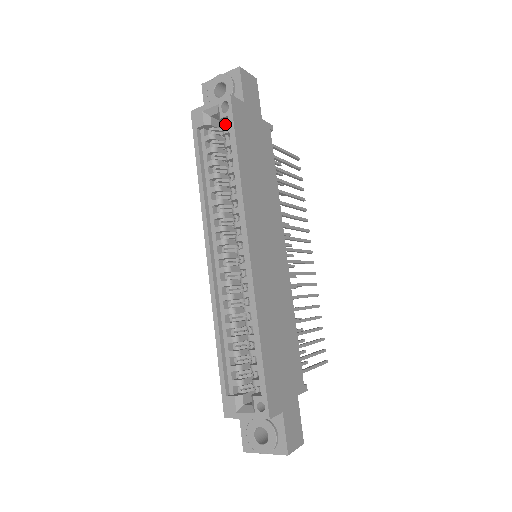
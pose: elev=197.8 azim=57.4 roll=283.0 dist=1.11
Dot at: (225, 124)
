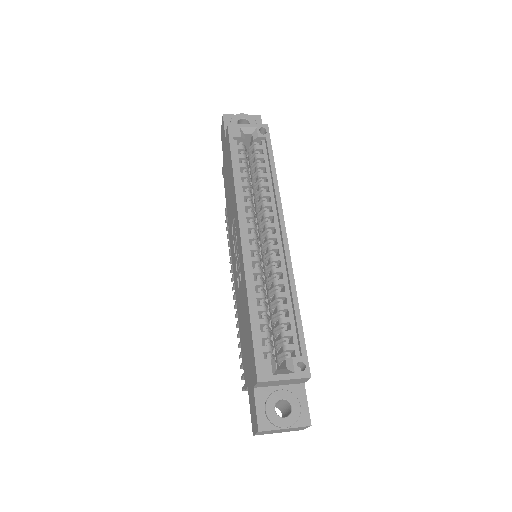
Dot at: (257, 143)
